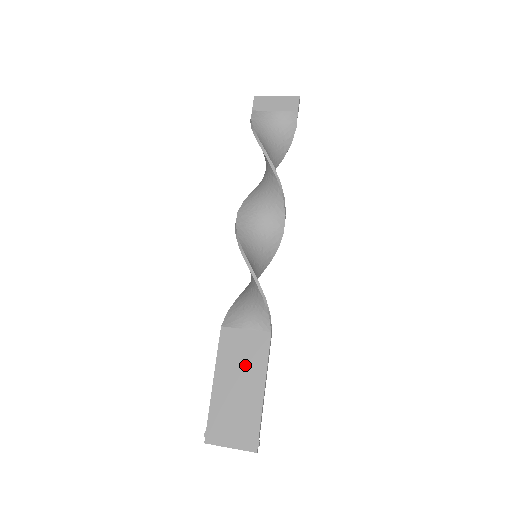
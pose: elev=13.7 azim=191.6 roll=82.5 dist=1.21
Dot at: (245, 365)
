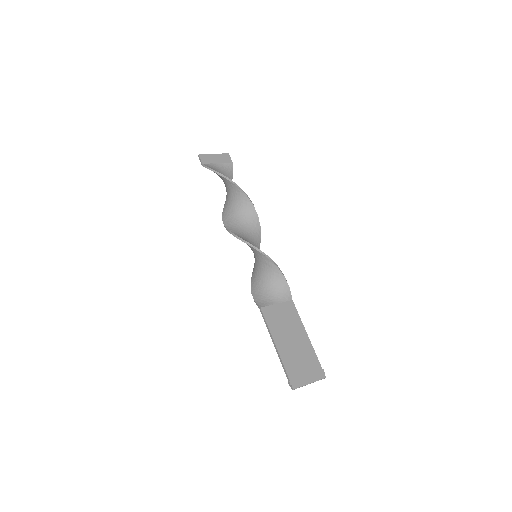
Dot at: (289, 326)
